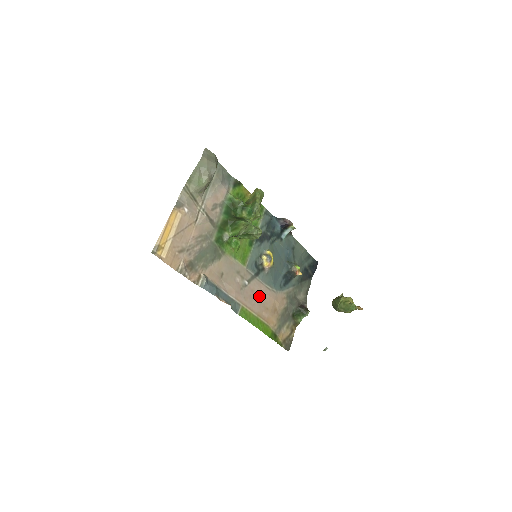
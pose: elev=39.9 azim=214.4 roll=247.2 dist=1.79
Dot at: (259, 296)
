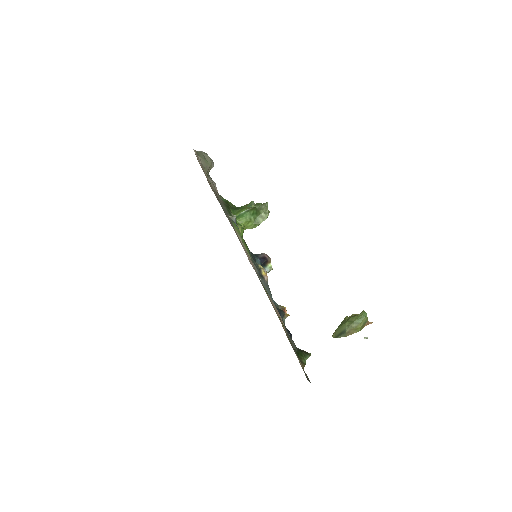
Dot at: occluded
